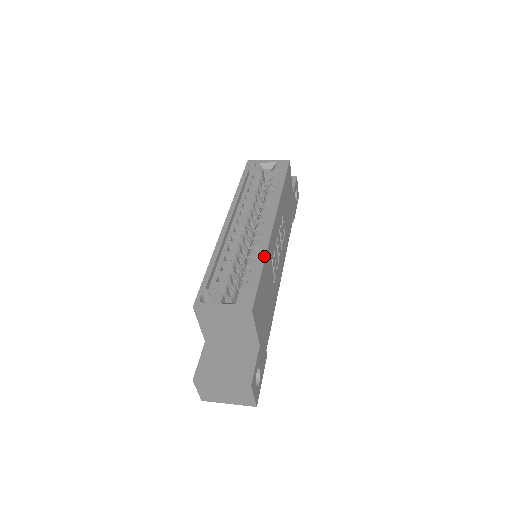
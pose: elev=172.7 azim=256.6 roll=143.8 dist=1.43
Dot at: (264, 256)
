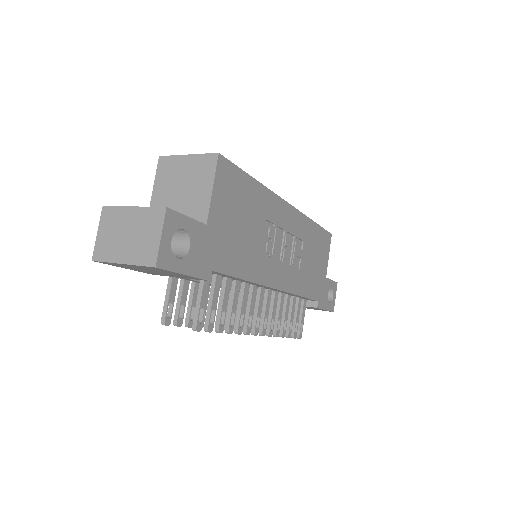
Dot at: (262, 184)
